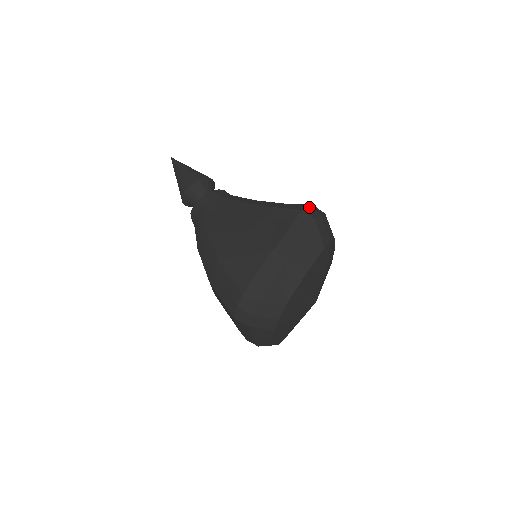
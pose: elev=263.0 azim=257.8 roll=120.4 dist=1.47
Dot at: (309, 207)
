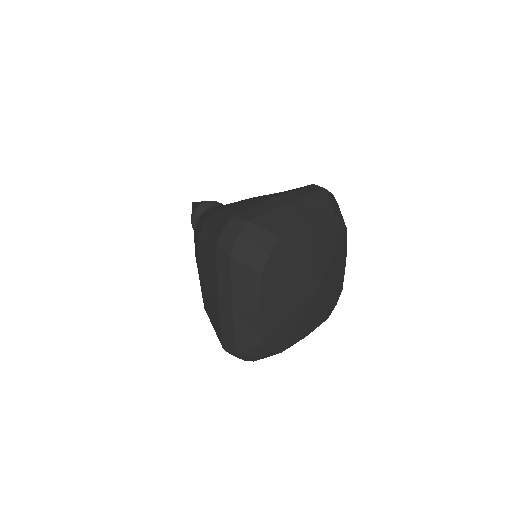
Dot at: occluded
